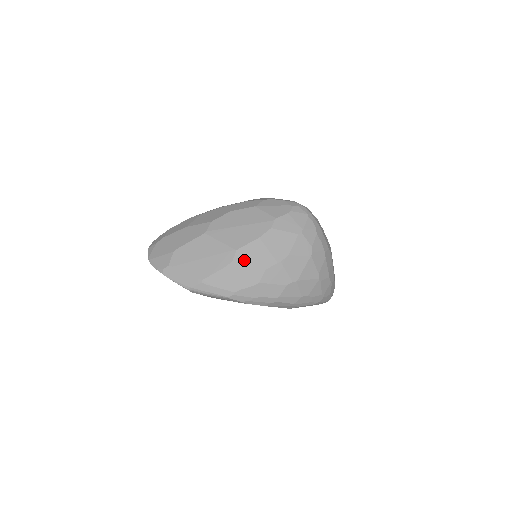
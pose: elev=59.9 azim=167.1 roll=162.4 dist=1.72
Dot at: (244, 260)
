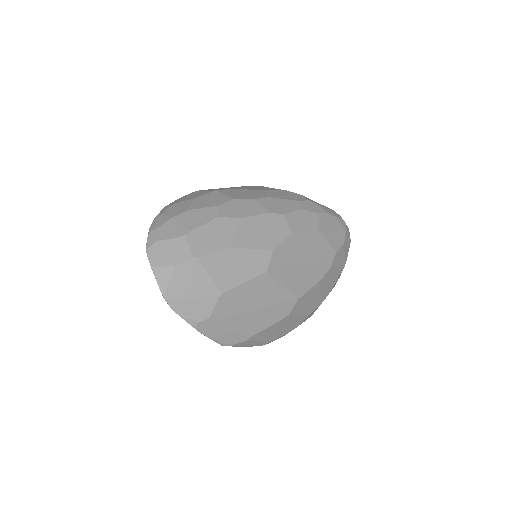
Dot at: (299, 309)
